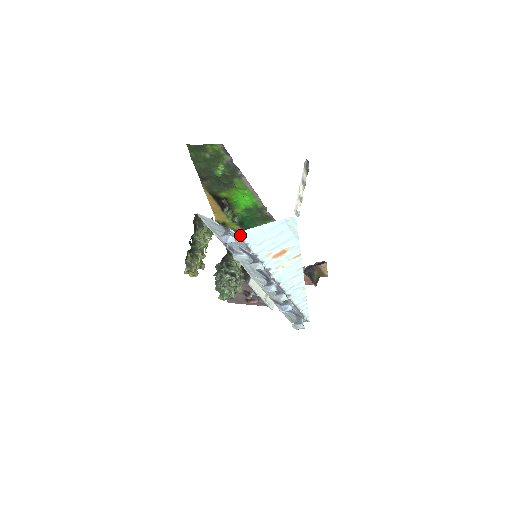
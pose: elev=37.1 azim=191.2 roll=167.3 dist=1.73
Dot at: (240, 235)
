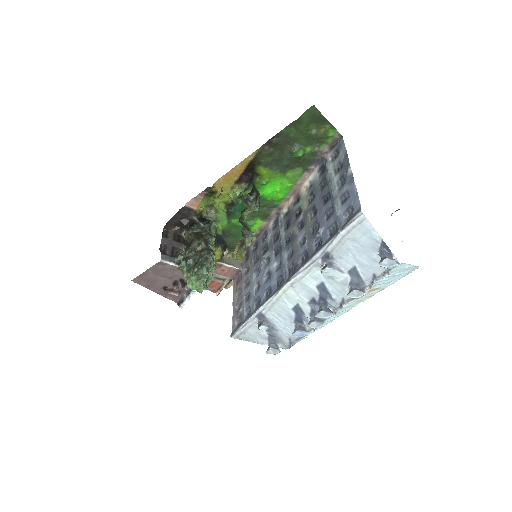
Dot at: (398, 265)
